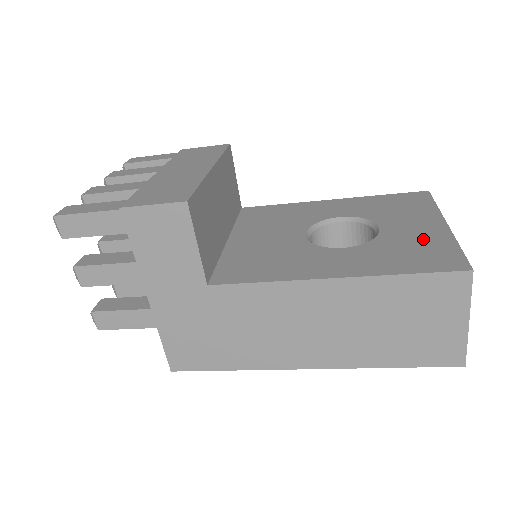
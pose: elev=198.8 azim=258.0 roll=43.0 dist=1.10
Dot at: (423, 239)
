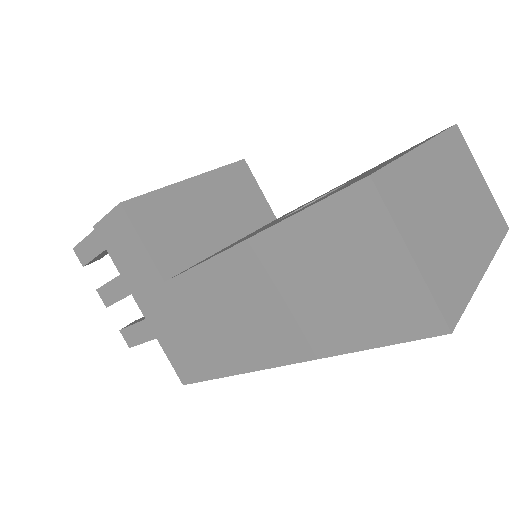
Dot at: (371, 171)
